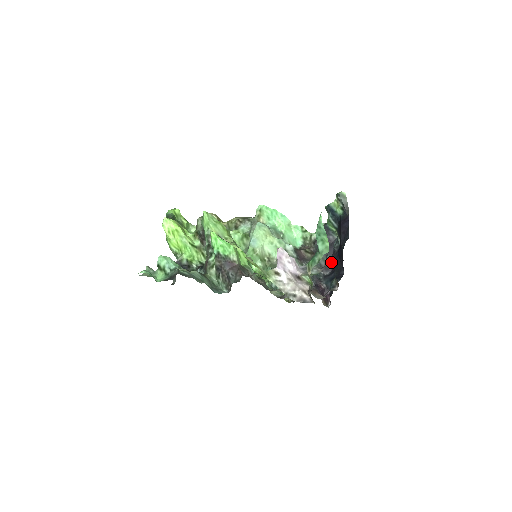
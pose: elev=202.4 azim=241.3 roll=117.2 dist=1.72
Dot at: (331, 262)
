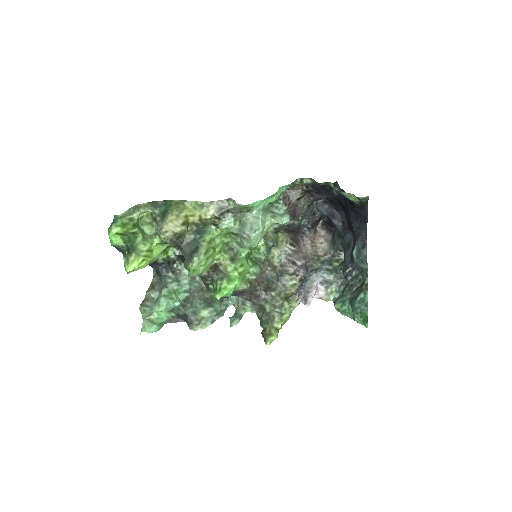
Dot at: occluded
